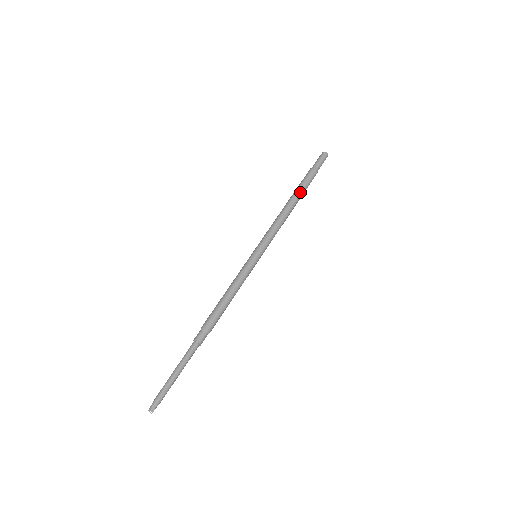
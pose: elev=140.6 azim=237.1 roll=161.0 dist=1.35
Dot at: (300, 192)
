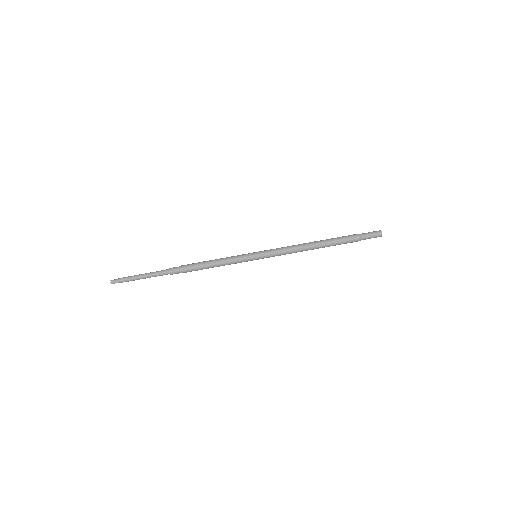
Dot at: (330, 242)
